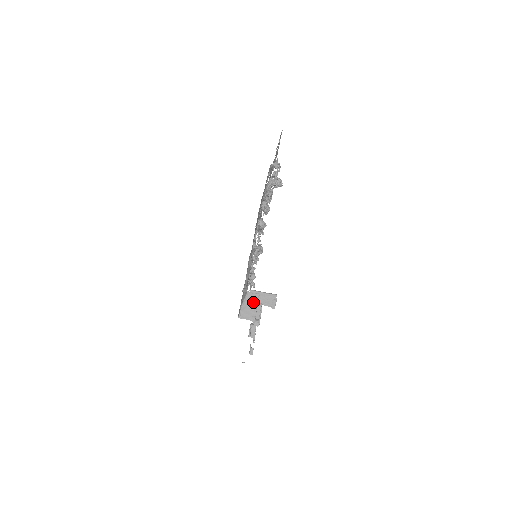
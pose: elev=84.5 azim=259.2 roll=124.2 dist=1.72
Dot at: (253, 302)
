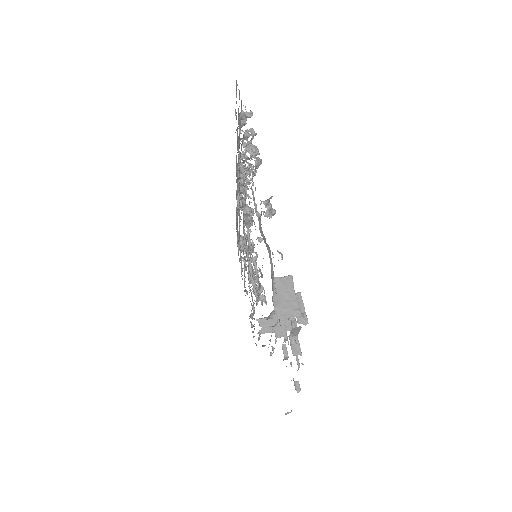
Dot at: (287, 289)
